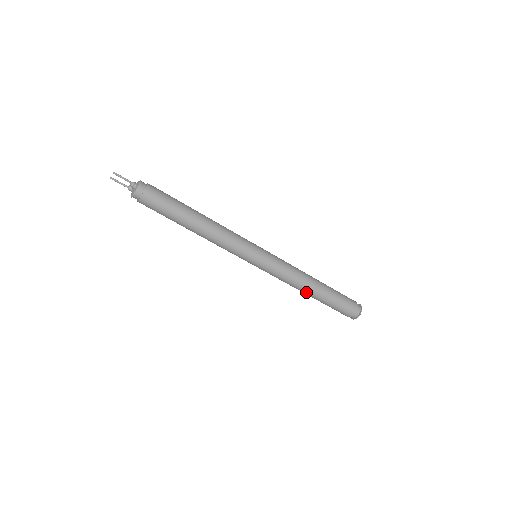
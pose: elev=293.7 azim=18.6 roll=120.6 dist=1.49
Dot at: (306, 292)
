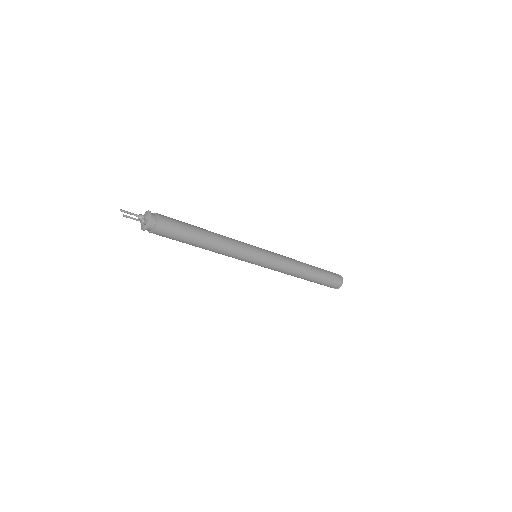
Dot at: occluded
